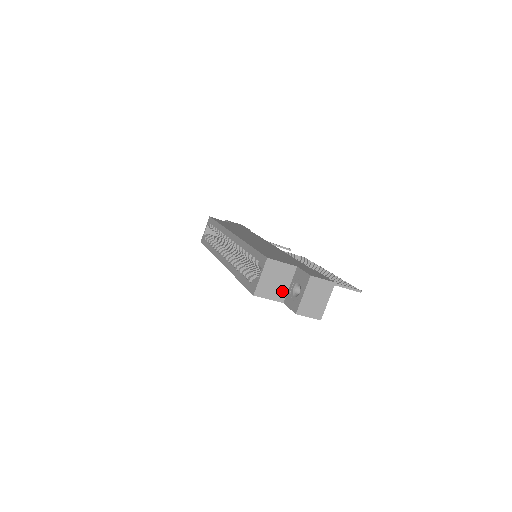
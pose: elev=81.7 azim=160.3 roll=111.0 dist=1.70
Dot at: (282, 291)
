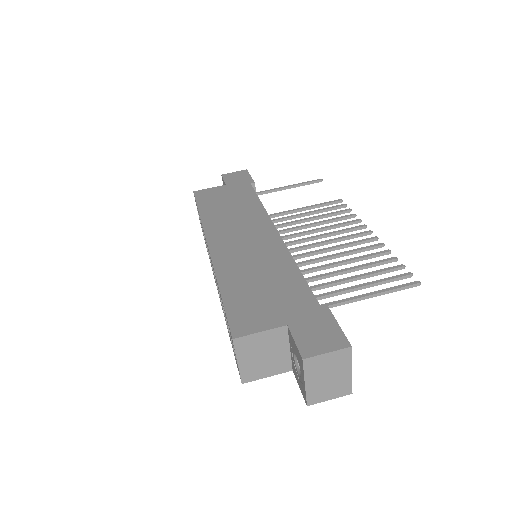
Dot at: (282, 360)
